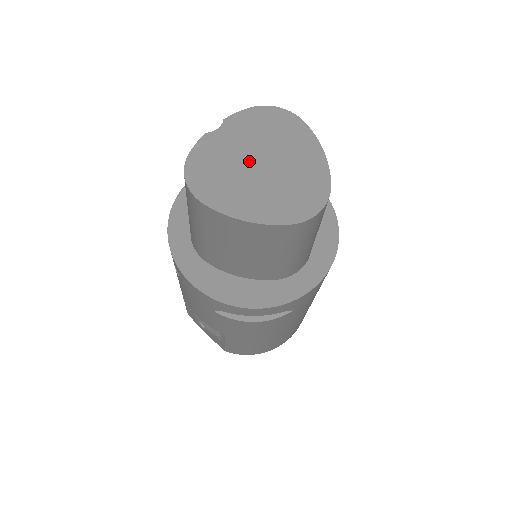
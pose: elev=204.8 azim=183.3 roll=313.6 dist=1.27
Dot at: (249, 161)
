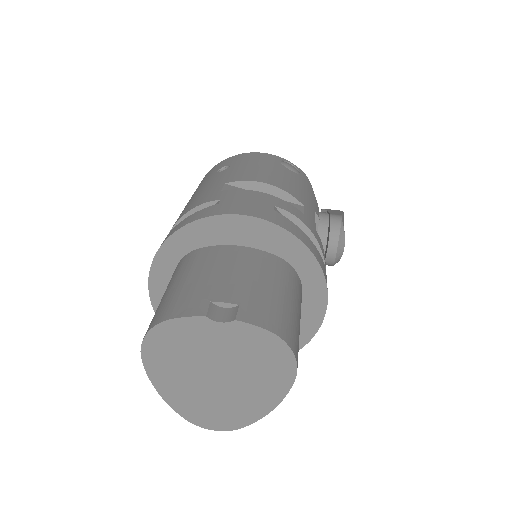
Dot at: (211, 365)
